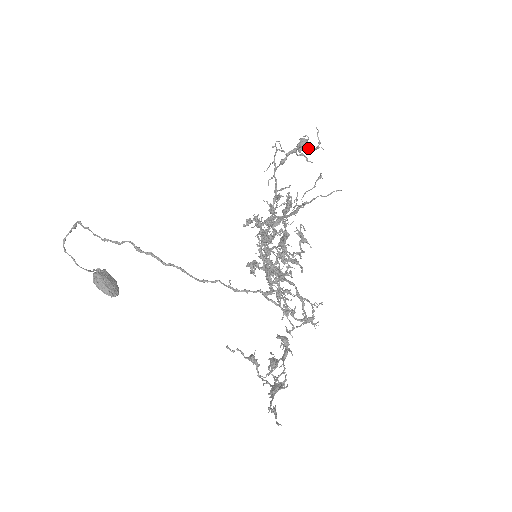
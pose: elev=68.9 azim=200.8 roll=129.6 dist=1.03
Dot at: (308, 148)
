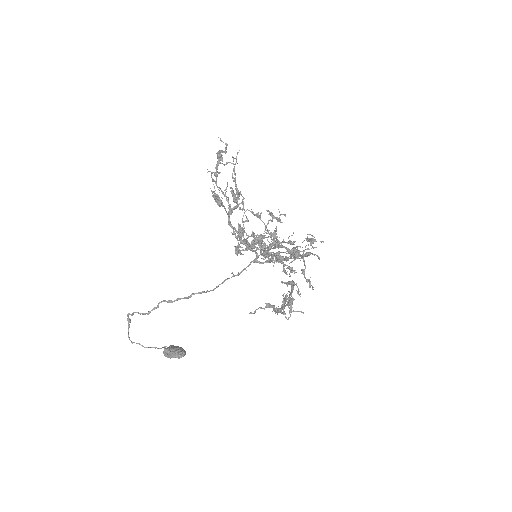
Dot at: (221, 152)
